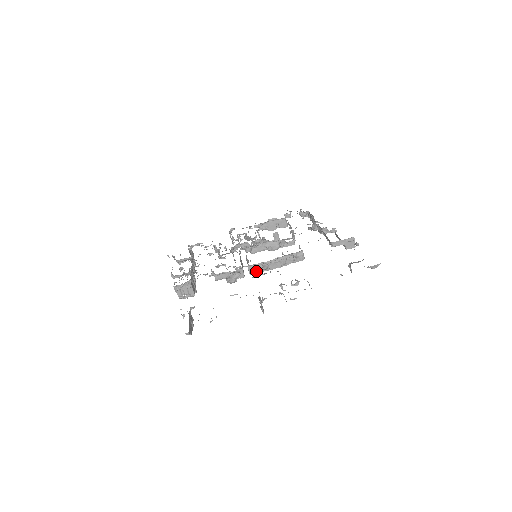
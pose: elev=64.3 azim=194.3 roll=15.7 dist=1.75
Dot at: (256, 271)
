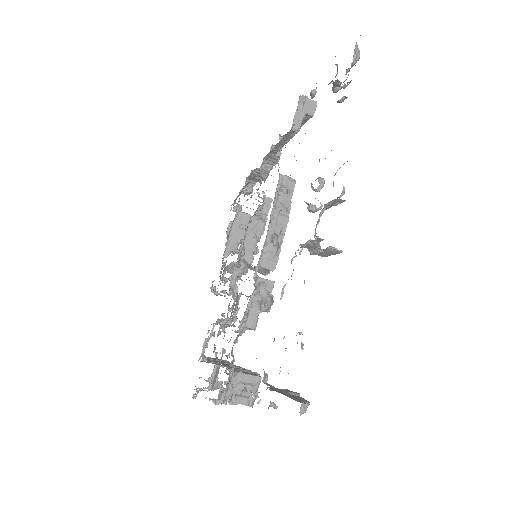
Dot at: (274, 258)
